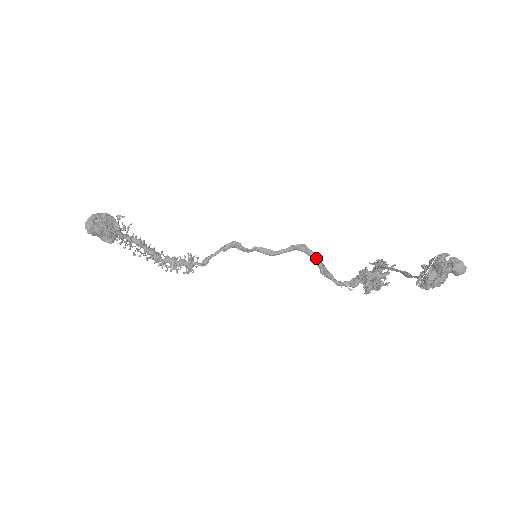
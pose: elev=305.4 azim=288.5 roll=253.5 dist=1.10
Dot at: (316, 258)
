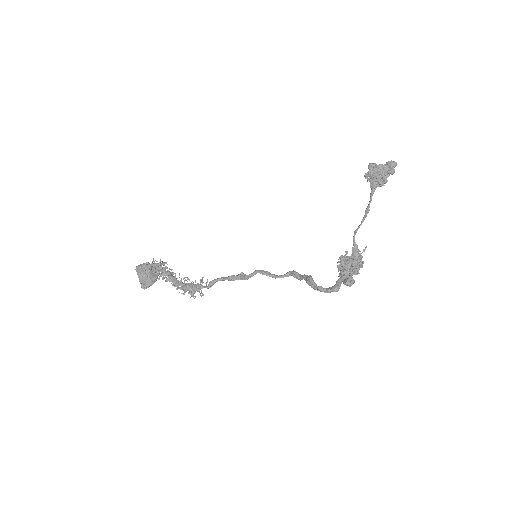
Dot at: (304, 275)
